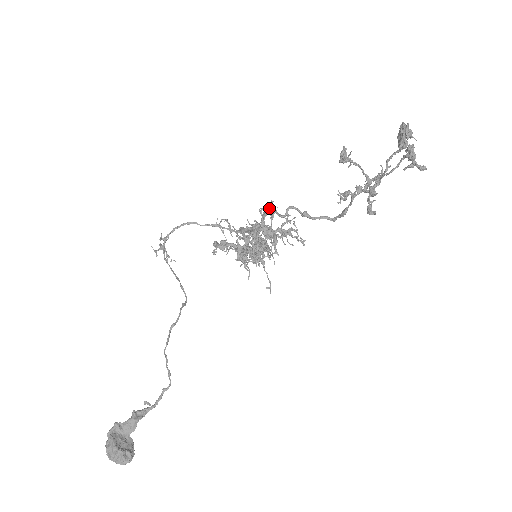
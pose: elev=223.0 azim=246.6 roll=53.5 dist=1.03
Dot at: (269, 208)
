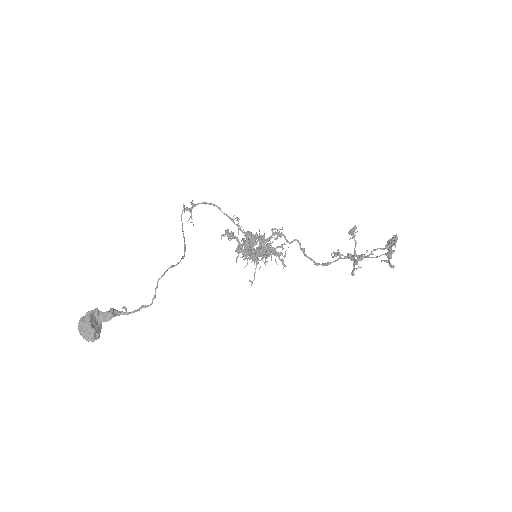
Dot at: (279, 231)
